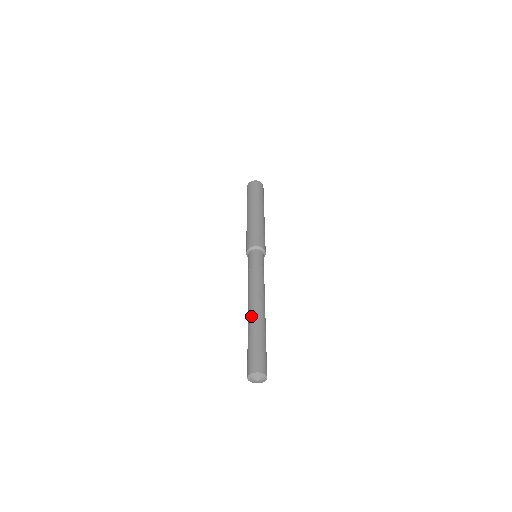
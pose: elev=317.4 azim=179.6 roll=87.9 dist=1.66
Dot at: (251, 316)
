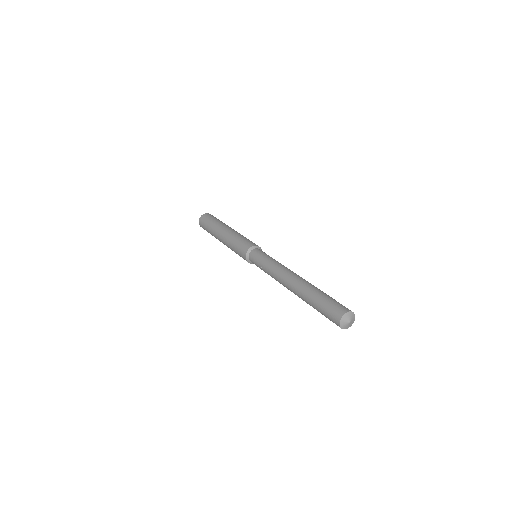
Dot at: (297, 290)
